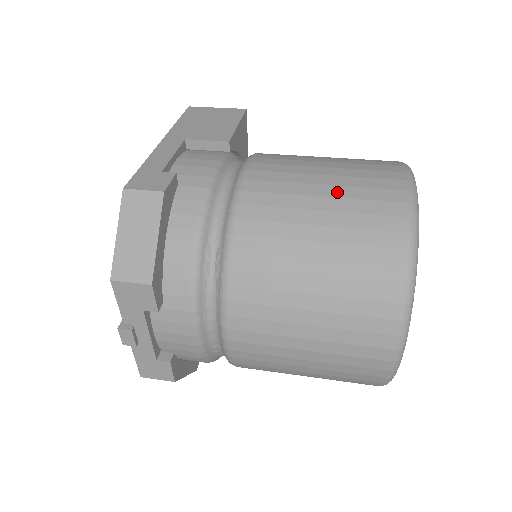
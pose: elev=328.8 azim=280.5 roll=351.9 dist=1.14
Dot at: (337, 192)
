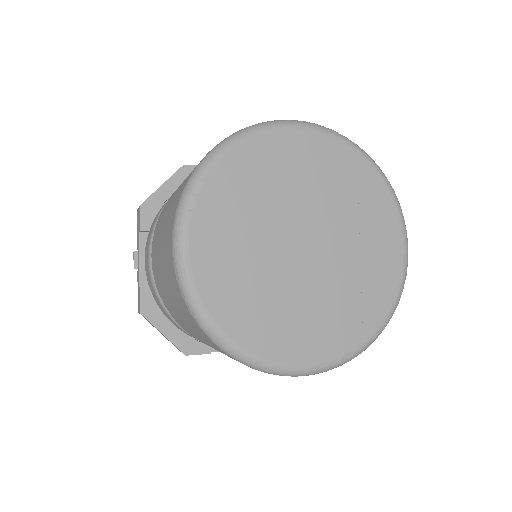
Dot at: occluded
